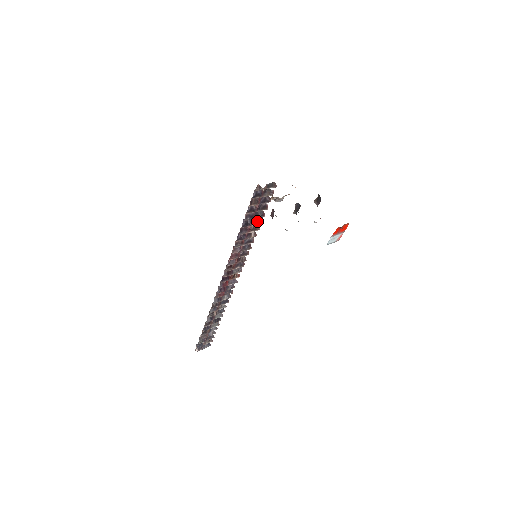
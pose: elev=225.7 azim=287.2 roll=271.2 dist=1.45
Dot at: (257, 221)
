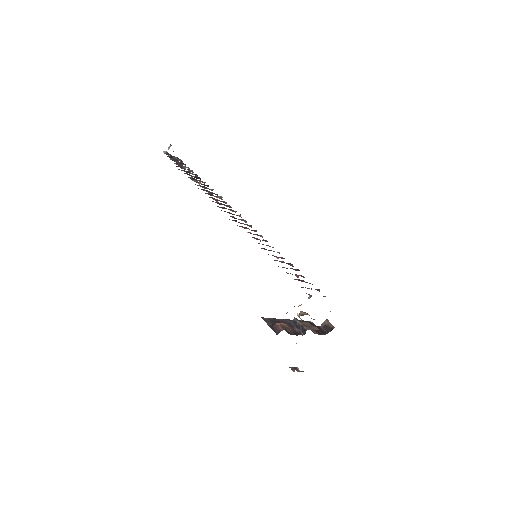
Dot at: (288, 263)
